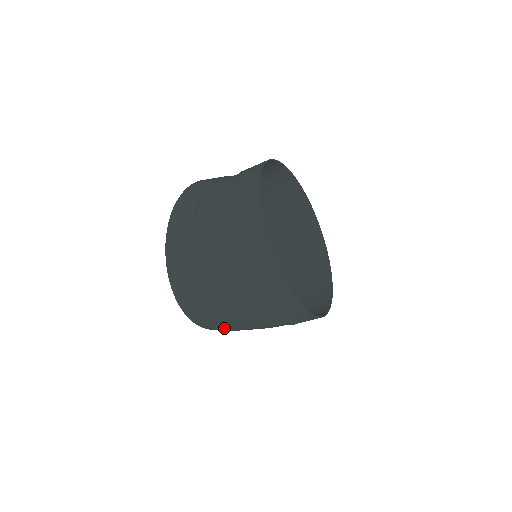
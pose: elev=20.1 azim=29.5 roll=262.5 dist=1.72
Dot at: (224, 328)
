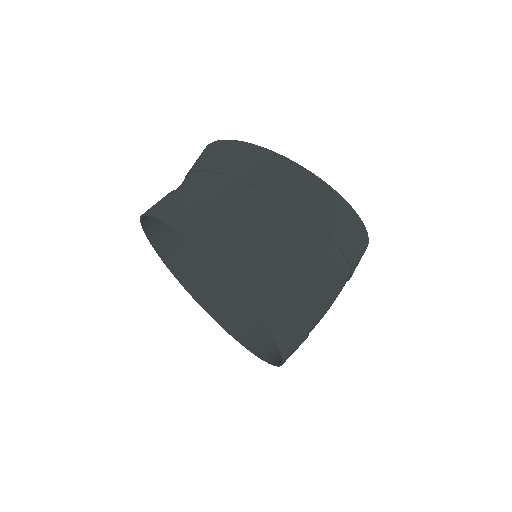
Dot at: occluded
